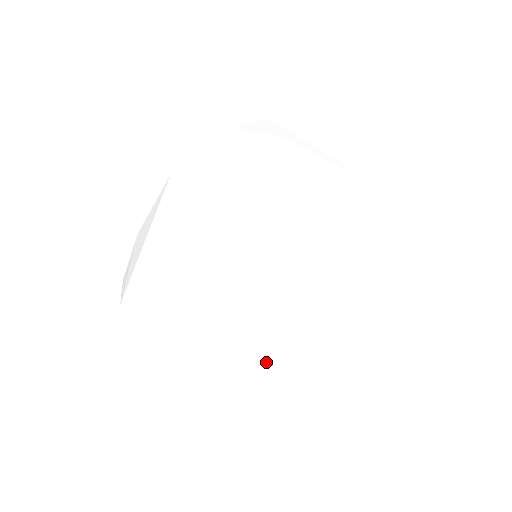
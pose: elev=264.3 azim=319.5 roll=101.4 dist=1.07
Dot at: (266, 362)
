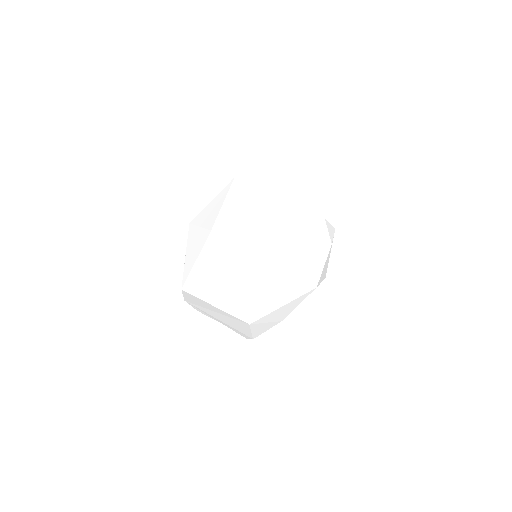
Dot at: (269, 290)
